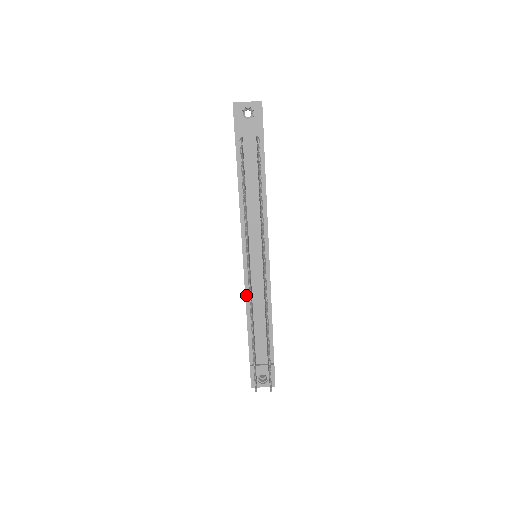
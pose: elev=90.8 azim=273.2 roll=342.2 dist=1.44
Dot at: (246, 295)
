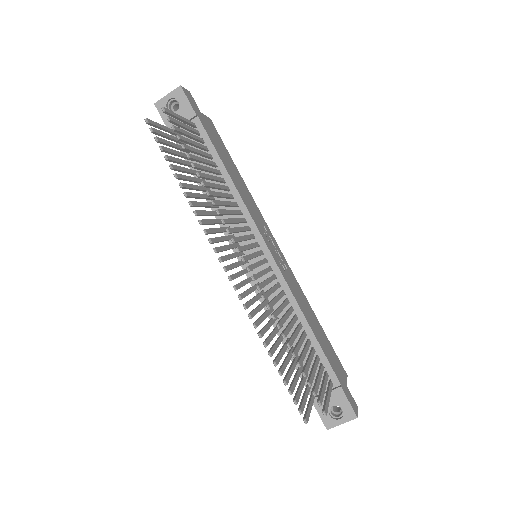
Dot at: (264, 307)
